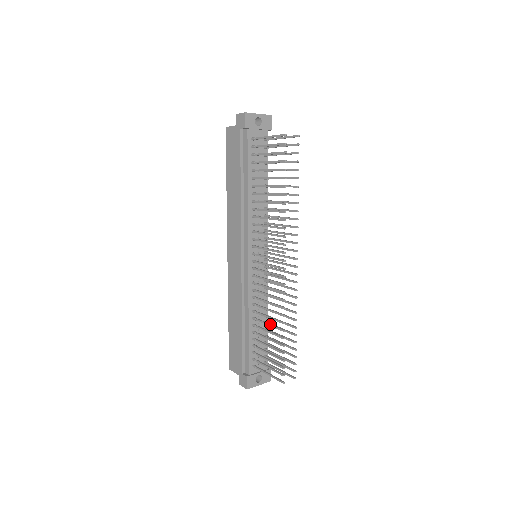
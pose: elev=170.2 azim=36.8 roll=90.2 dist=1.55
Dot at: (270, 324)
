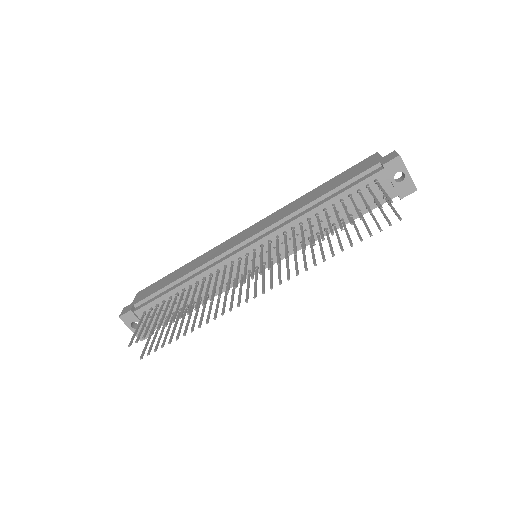
Dot at: (186, 302)
